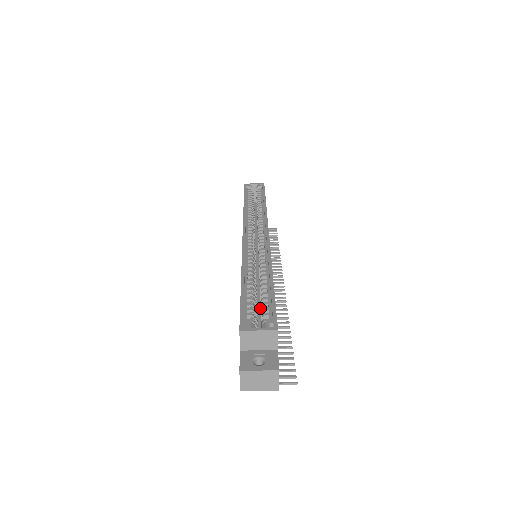
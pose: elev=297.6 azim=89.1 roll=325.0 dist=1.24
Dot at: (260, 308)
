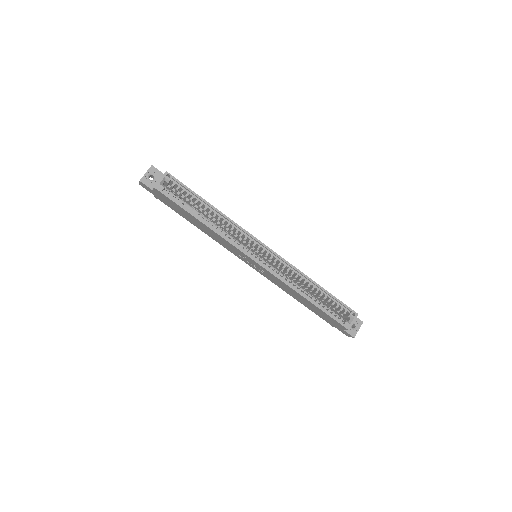
Dot at: occluded
